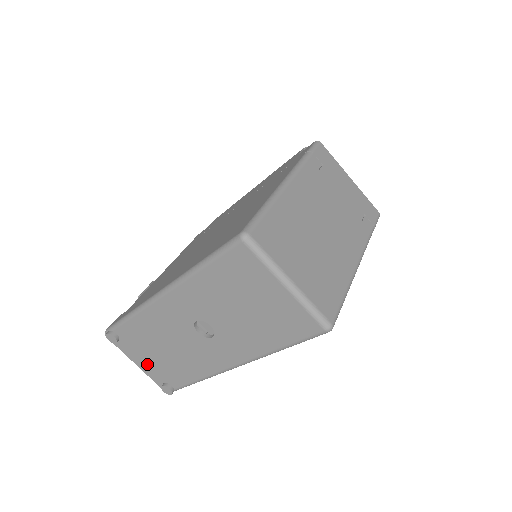
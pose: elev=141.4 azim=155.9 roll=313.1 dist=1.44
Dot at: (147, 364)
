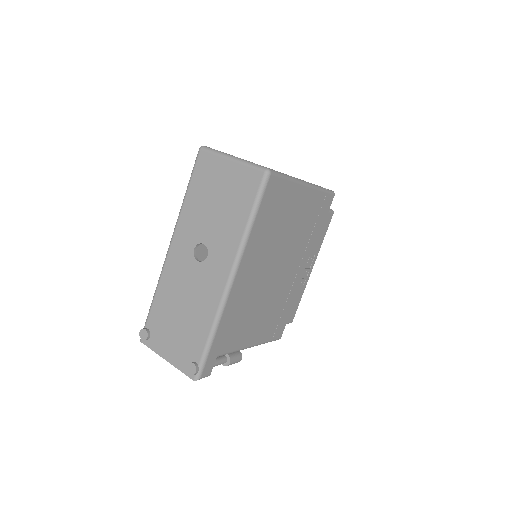
Dot at: (173, 349)
